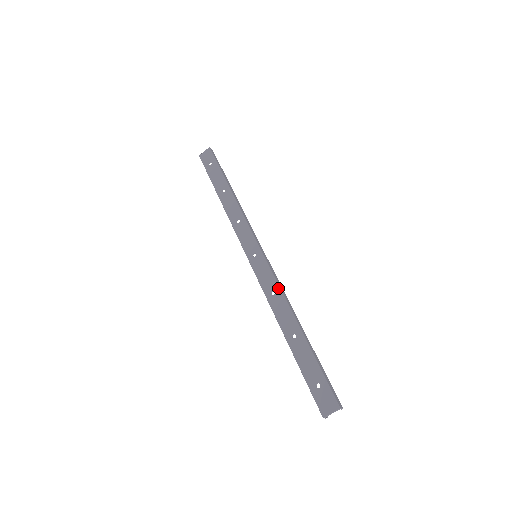
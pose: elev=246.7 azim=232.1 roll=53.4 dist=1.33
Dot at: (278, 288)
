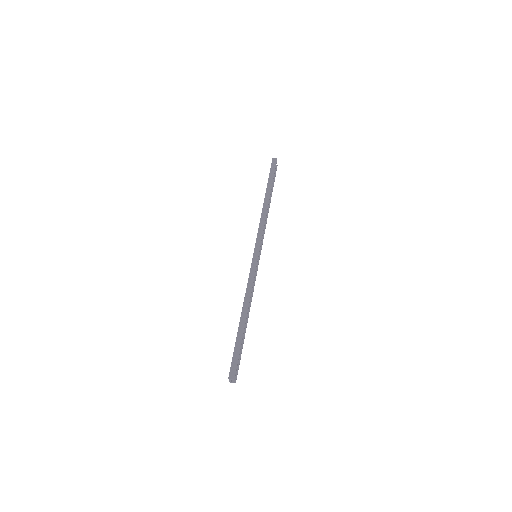
Dot at: (247, 284)
